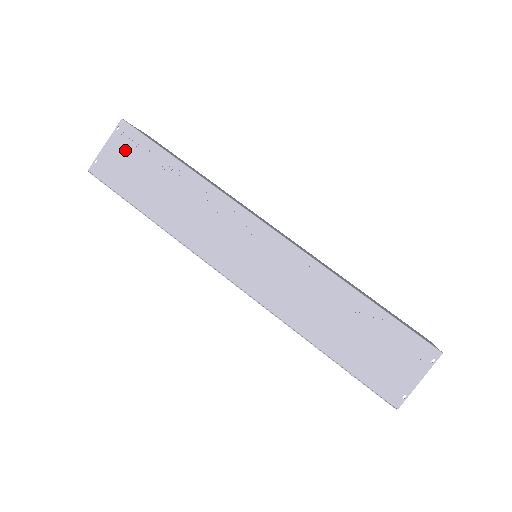
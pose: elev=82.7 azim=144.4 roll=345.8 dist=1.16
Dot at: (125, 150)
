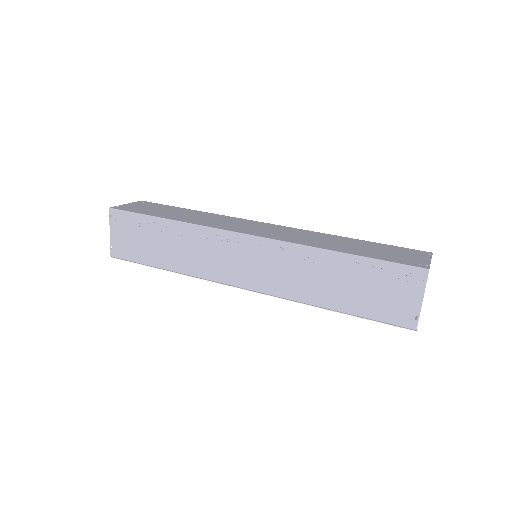
Dot at: (124, 229)
